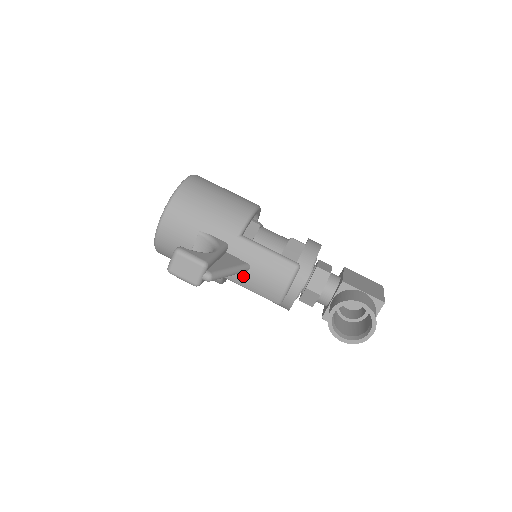
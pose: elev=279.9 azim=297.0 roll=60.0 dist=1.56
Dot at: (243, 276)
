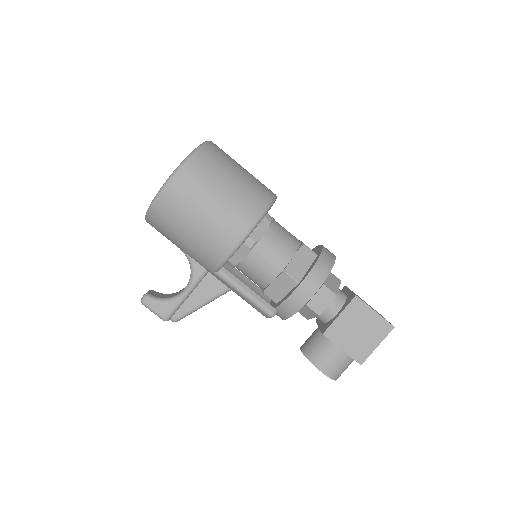
Dot at: occluded
